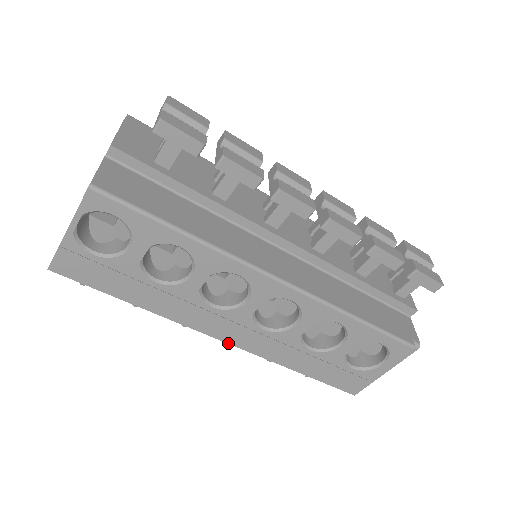
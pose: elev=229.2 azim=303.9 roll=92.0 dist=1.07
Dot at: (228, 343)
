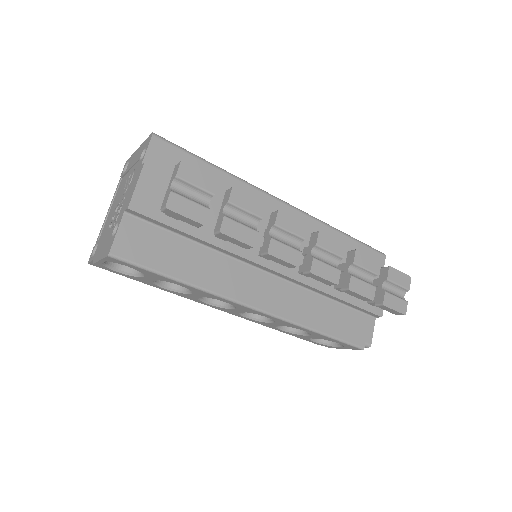
Dot at: occluded
